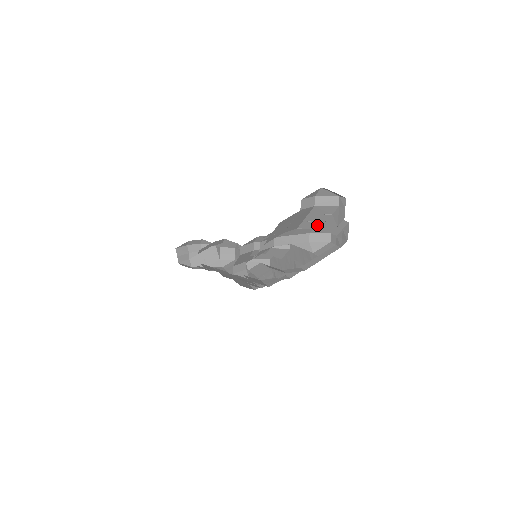
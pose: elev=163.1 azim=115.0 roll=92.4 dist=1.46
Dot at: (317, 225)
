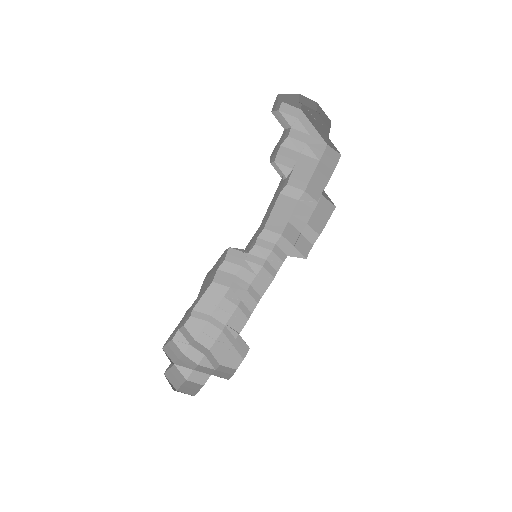
Dot at: occluded
